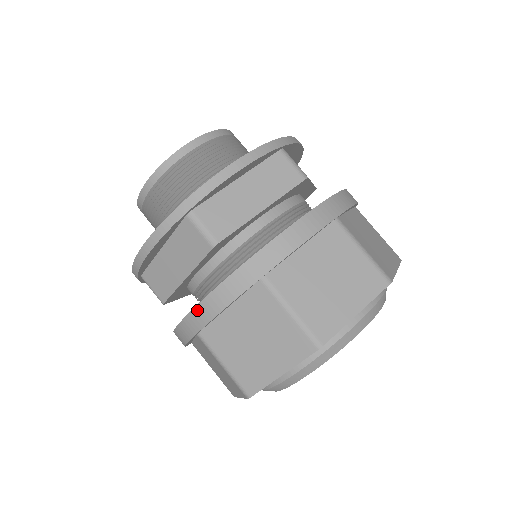
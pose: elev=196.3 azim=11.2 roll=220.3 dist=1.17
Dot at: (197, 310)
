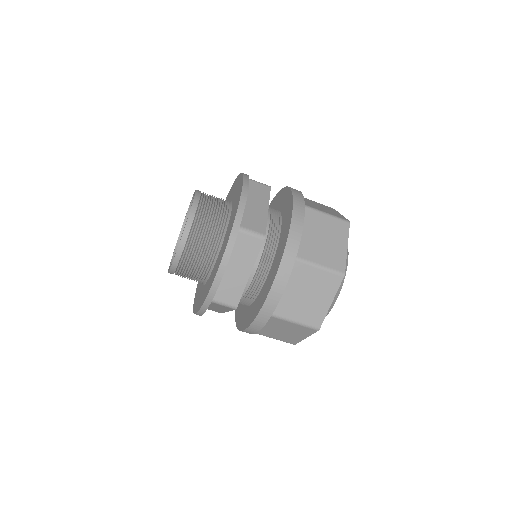
Dot at: (245, 331)
